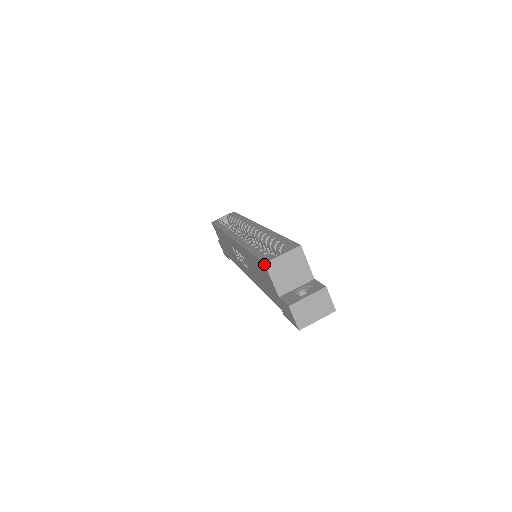
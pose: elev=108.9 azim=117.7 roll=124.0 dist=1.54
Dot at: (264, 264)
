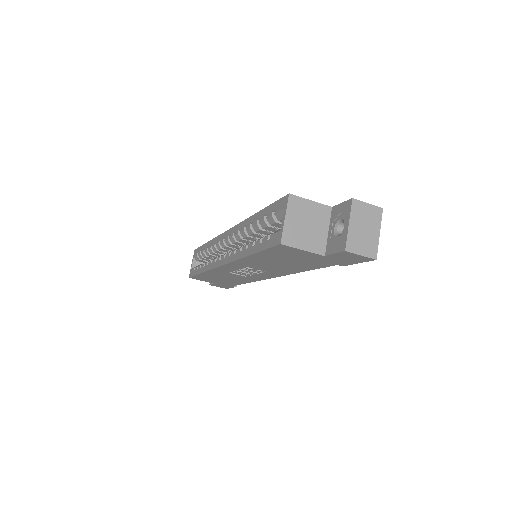
Dot at: (281, 245)
